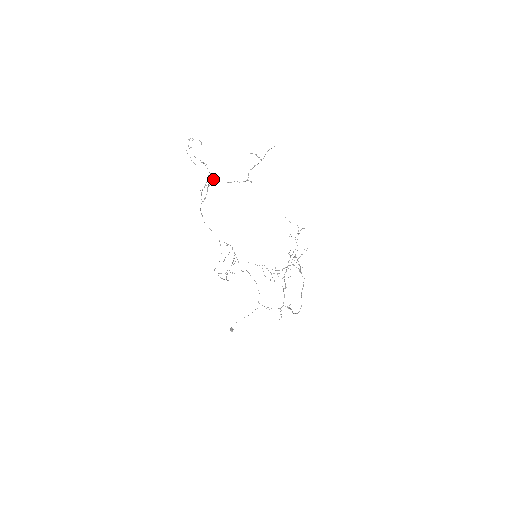
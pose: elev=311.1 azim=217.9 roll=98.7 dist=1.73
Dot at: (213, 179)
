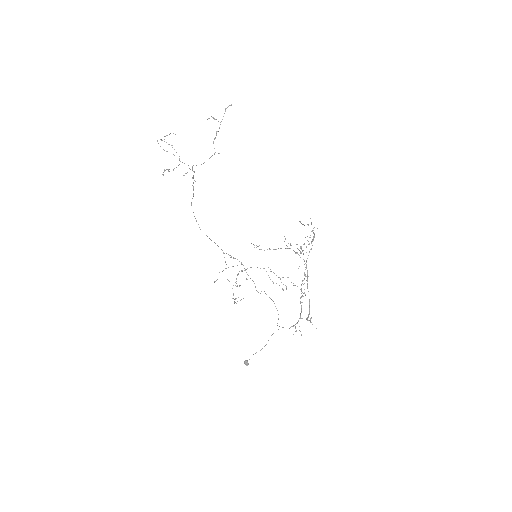
Dot at: occluded
